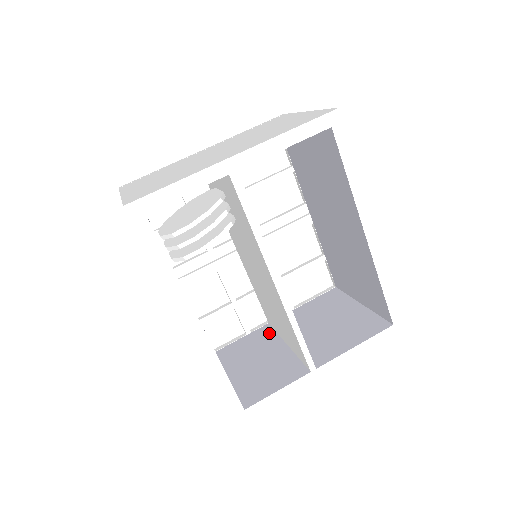
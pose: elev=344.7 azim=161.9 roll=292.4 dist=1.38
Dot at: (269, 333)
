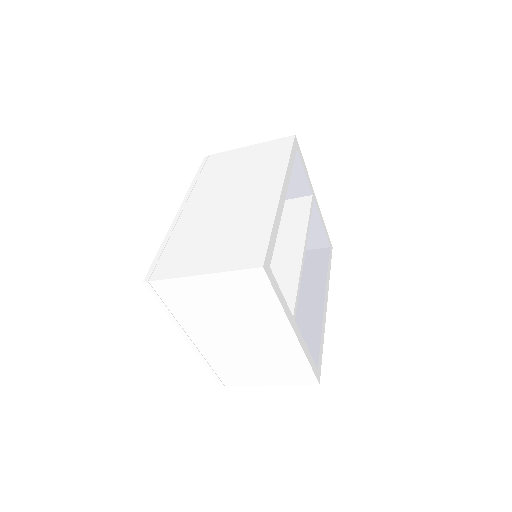
Dot at: occluded
